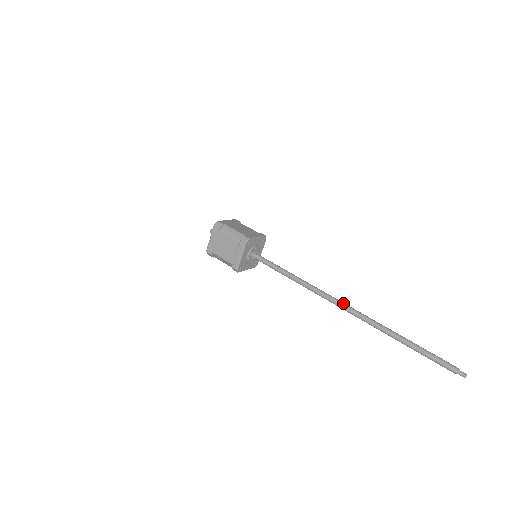
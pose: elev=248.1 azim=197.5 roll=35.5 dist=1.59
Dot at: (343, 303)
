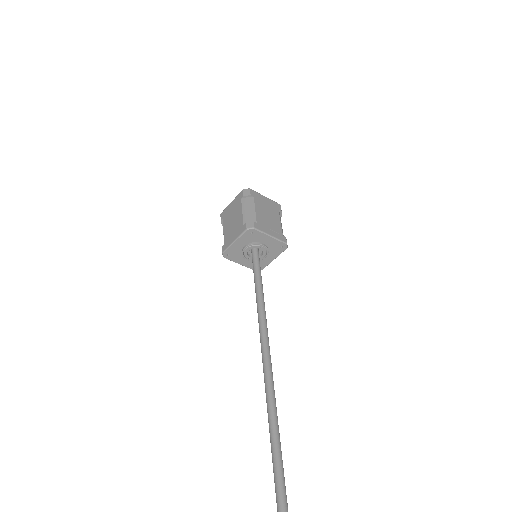
Dot at: (272, 385)
